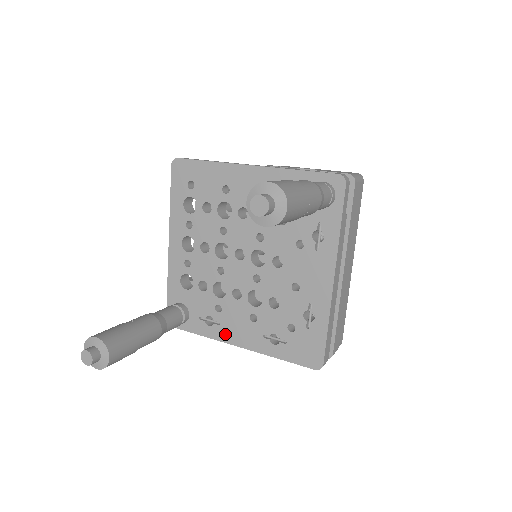
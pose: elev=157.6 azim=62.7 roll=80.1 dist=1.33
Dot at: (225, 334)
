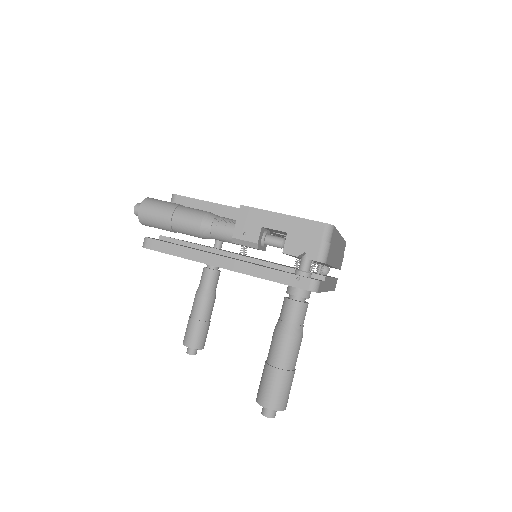
Dot at: occluded
